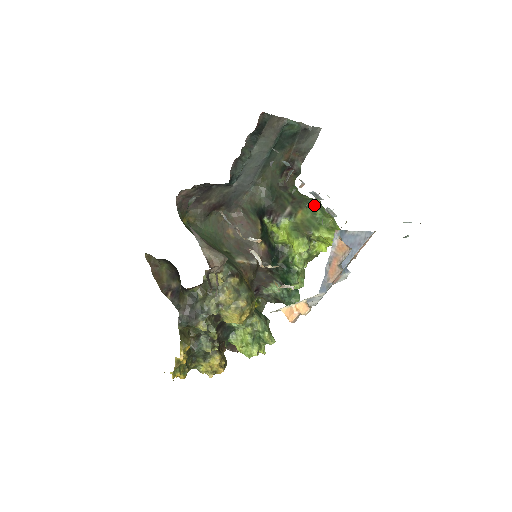
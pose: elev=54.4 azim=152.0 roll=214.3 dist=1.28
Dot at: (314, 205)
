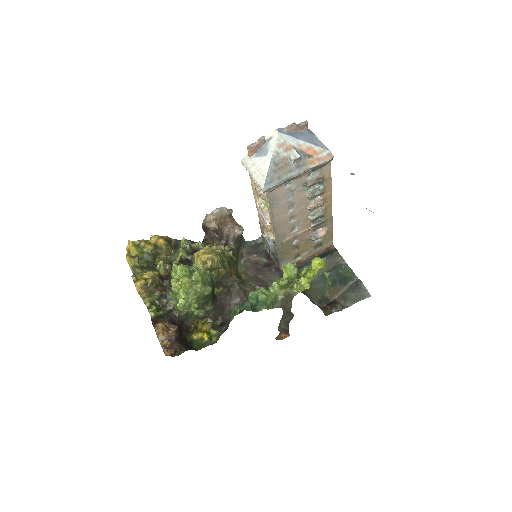
Dot at: occluded
